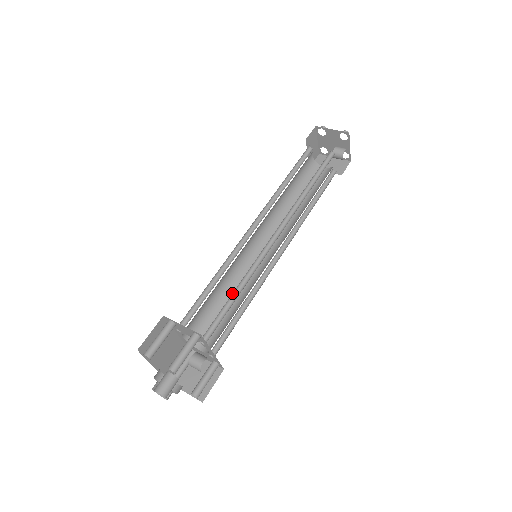
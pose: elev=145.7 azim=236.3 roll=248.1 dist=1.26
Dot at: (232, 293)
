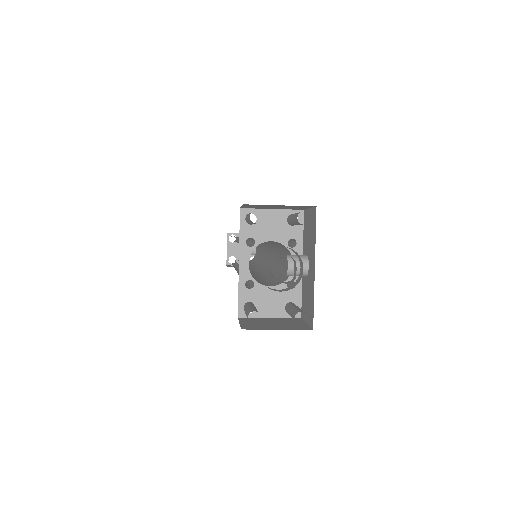
Dot at: occluded
